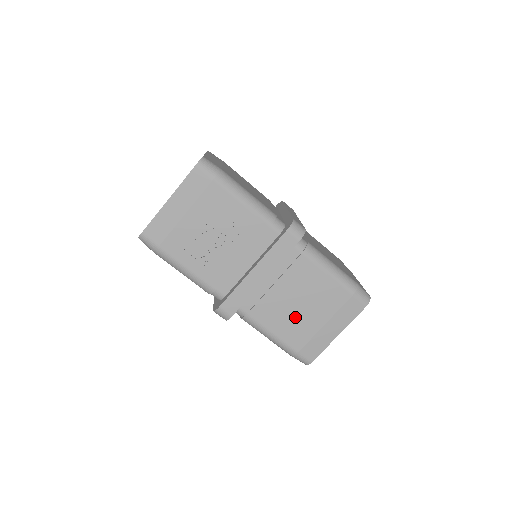
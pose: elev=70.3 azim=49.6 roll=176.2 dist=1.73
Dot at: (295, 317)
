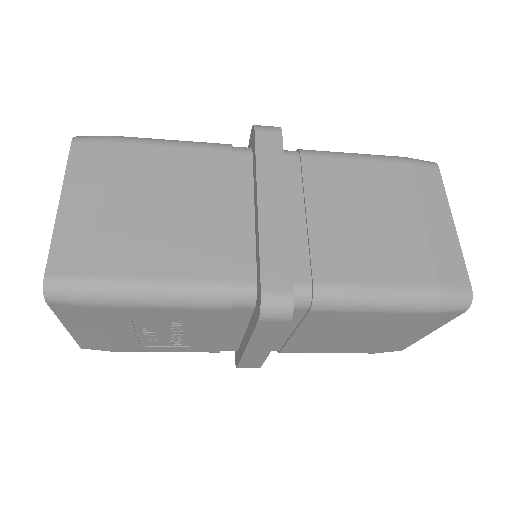
Dot at: (349, 342)
